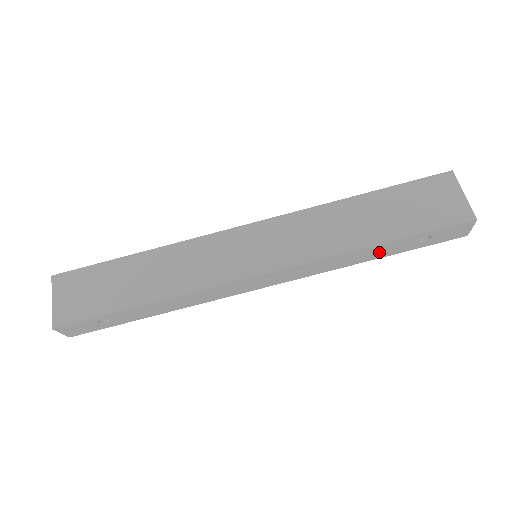
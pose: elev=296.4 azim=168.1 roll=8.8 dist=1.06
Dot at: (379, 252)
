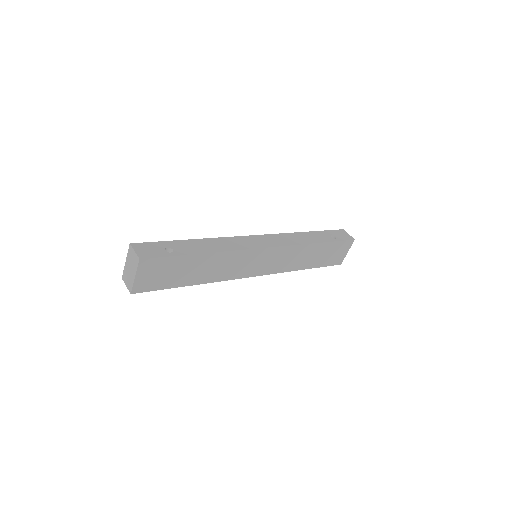
Dot at: occluded
